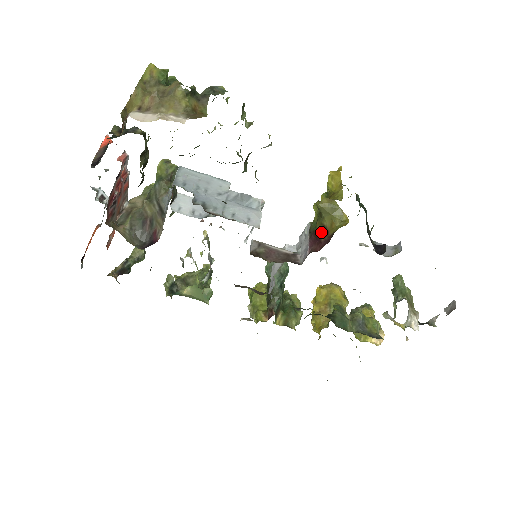
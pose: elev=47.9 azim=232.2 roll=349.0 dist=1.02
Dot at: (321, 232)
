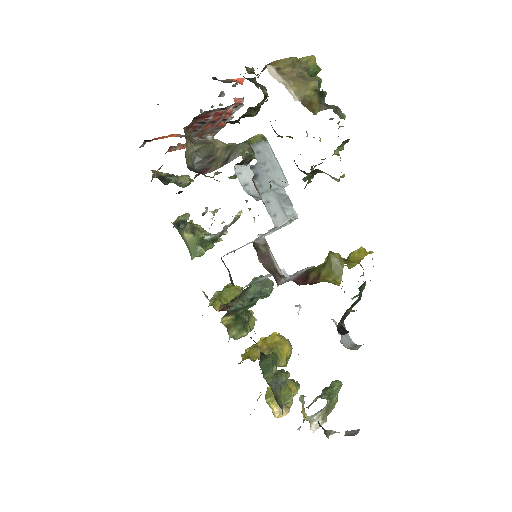
Dot at: (314, 275)
